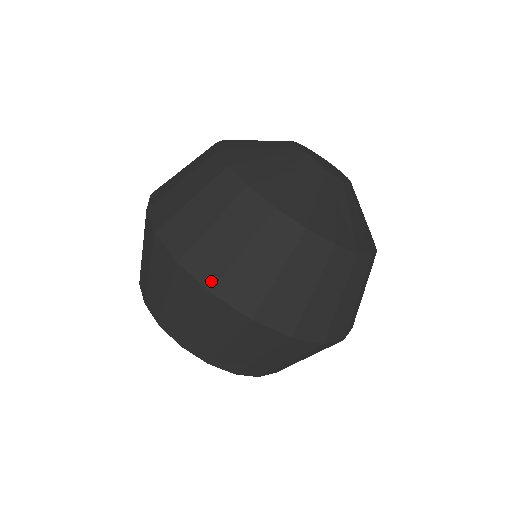
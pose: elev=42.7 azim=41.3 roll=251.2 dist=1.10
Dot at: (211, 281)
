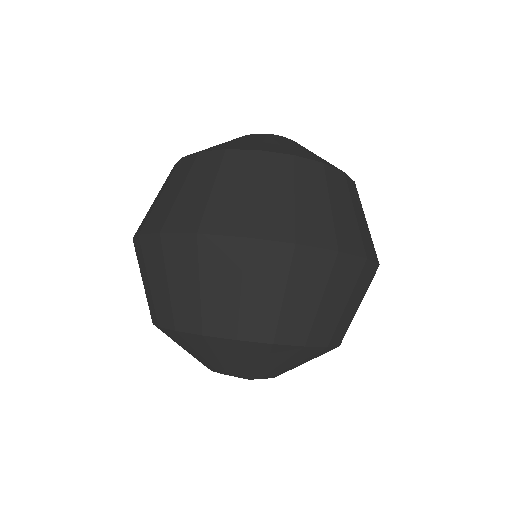
Dot at: (331, 242)
